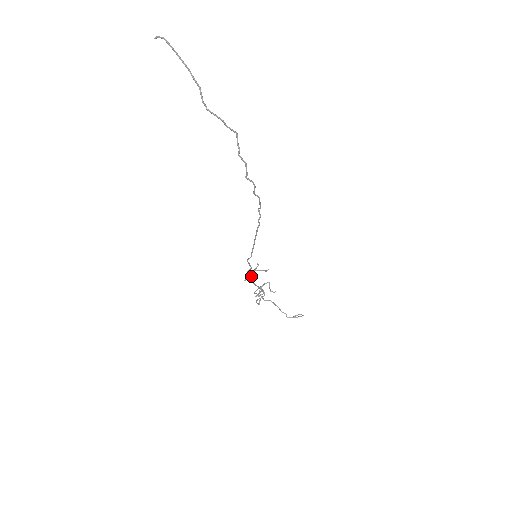
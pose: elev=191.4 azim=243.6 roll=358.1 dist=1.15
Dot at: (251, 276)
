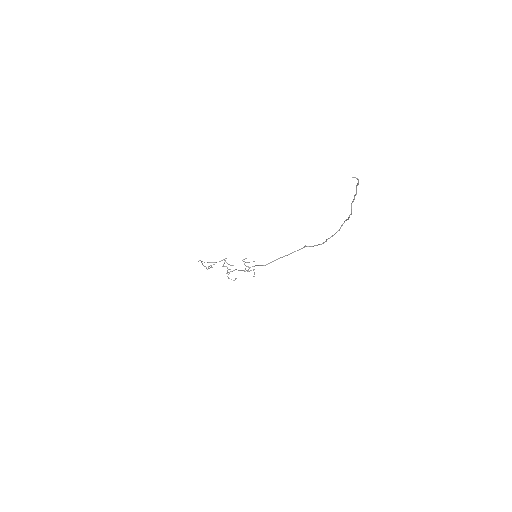
Dot at: (254, 272)
